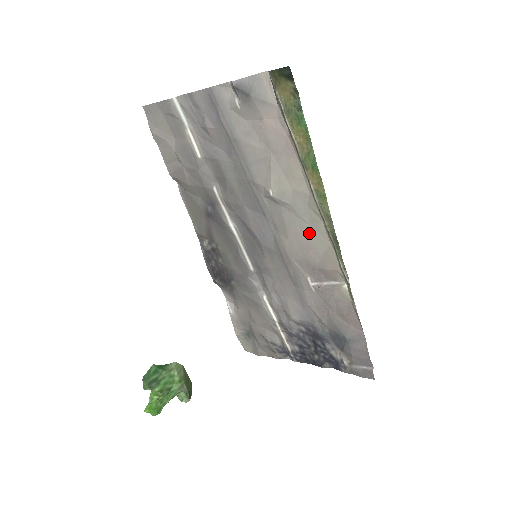
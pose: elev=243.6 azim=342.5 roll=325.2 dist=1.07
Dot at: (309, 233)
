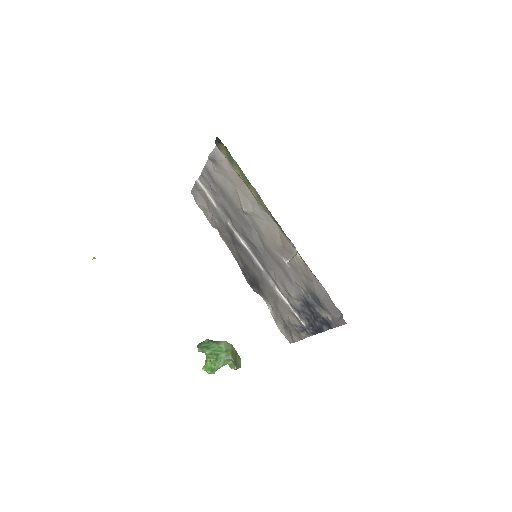
Dot at: (269, 226)
